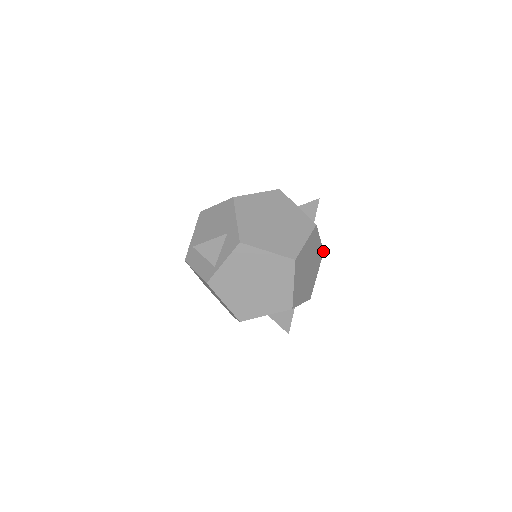
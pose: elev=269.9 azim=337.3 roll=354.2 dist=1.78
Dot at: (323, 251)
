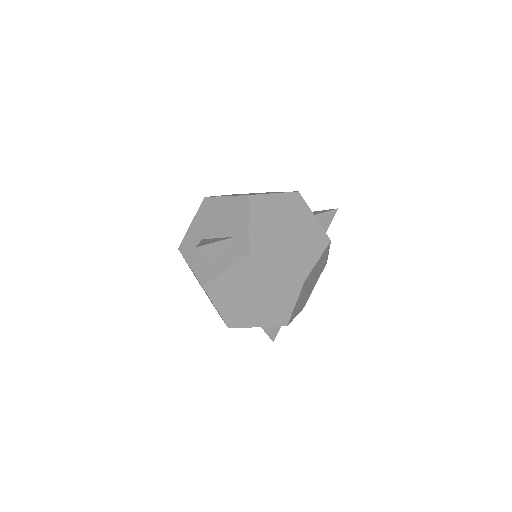
Dot at: occluded
